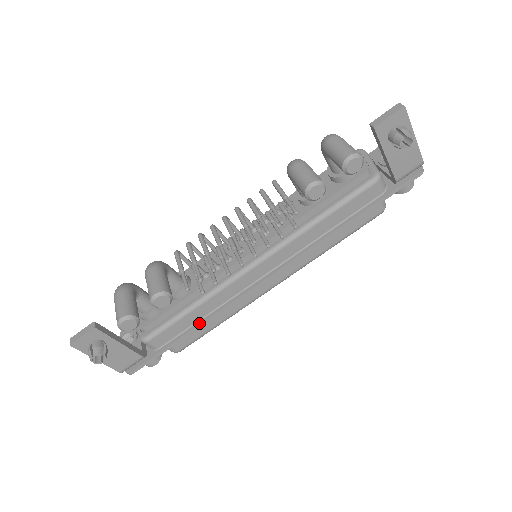
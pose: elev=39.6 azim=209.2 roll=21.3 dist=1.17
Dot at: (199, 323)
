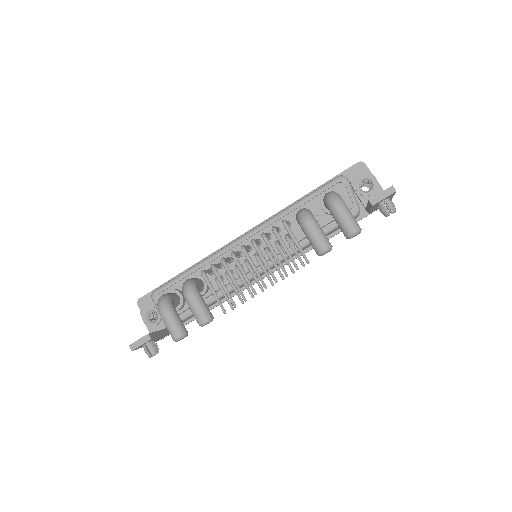
Dot at: (214, 306)
